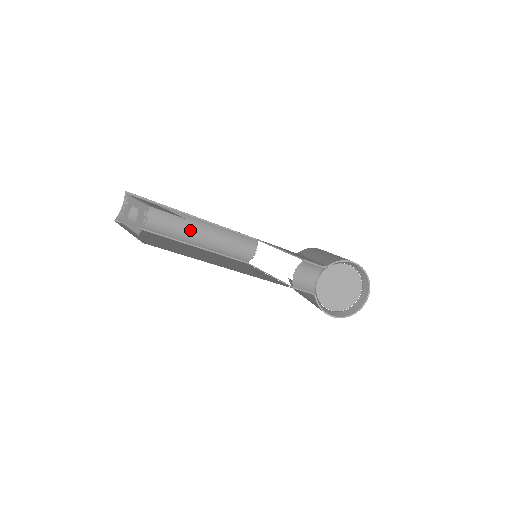
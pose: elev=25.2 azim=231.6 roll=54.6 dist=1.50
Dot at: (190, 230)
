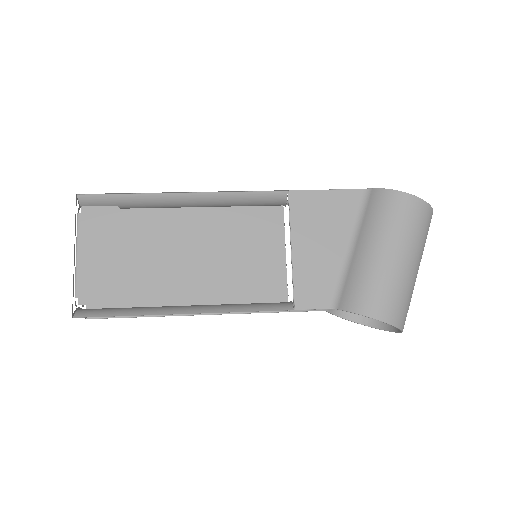
Dot at: (178, 206)
